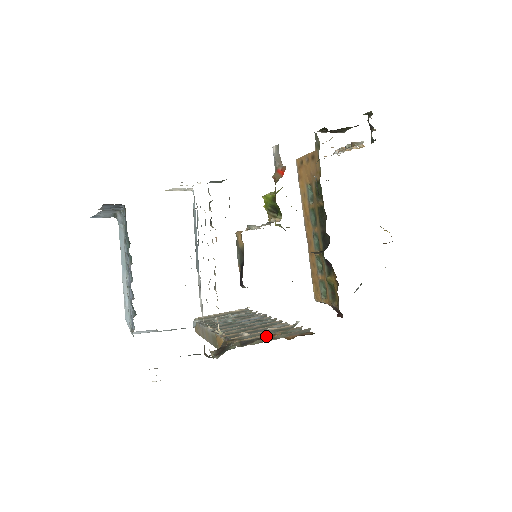
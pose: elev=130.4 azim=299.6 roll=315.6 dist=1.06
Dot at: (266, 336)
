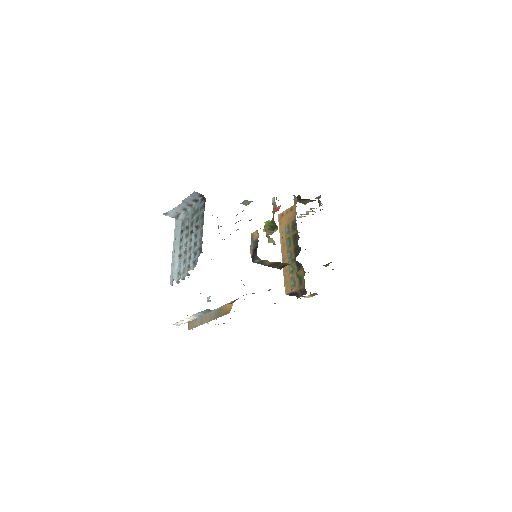
Dot at: occluded
